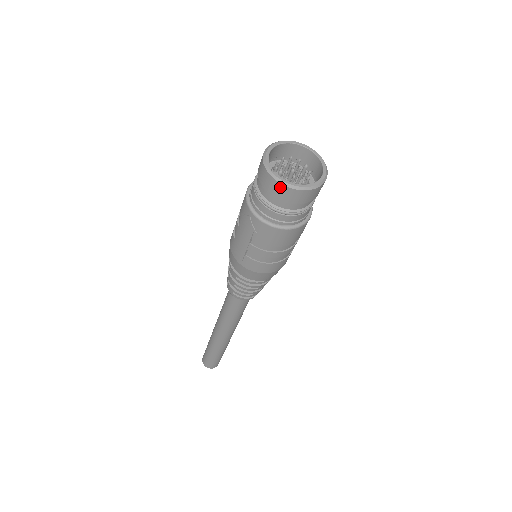
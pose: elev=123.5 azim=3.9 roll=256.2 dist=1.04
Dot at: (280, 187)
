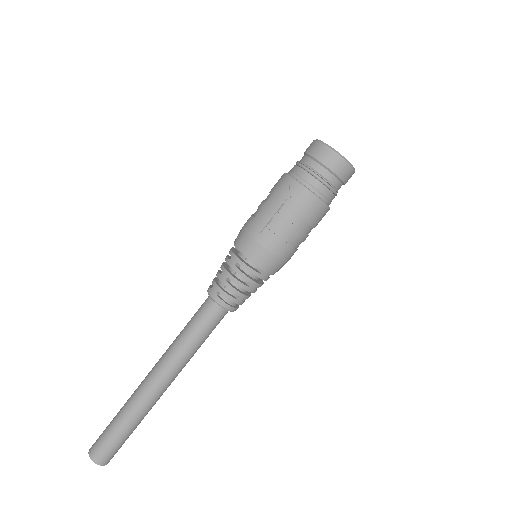
Dot at: (331, 153)
